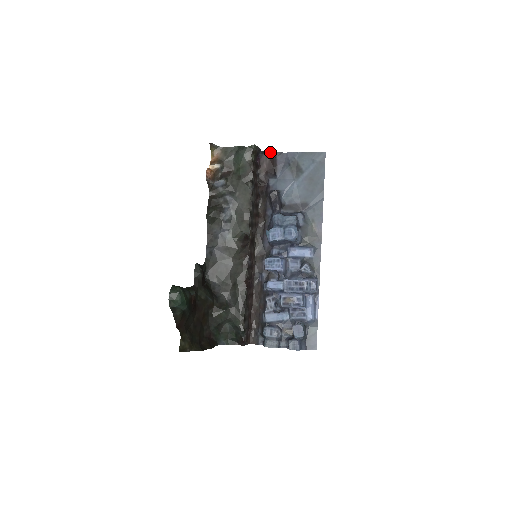
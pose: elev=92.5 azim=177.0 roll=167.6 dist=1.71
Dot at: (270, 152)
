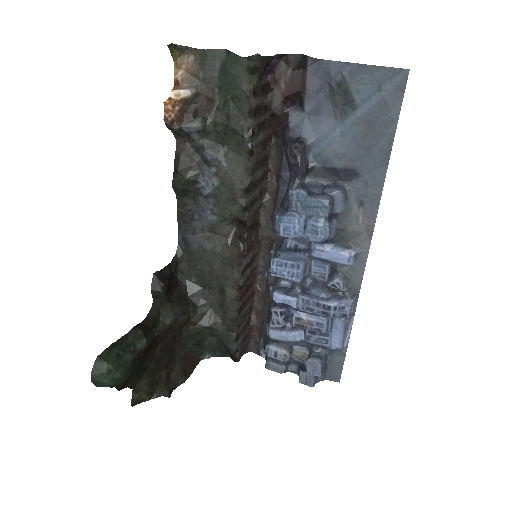
Dot at: (294, 56)
